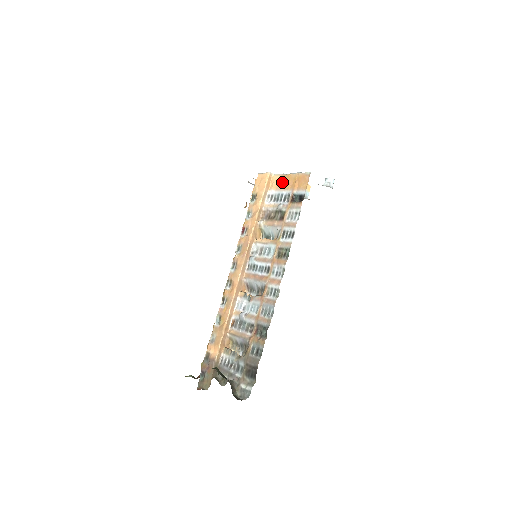
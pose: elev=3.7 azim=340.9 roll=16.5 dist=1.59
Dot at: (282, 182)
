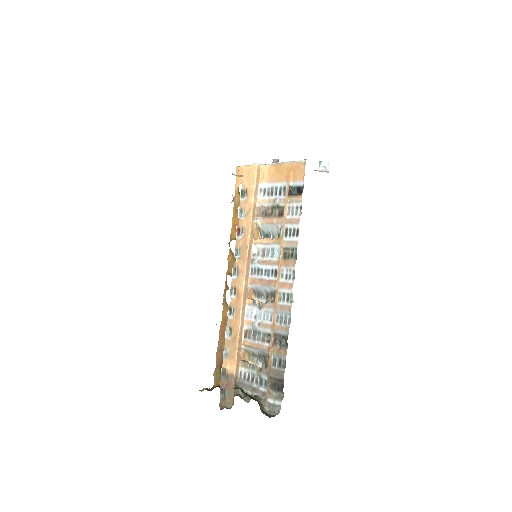
Dot at: (274, 173)
